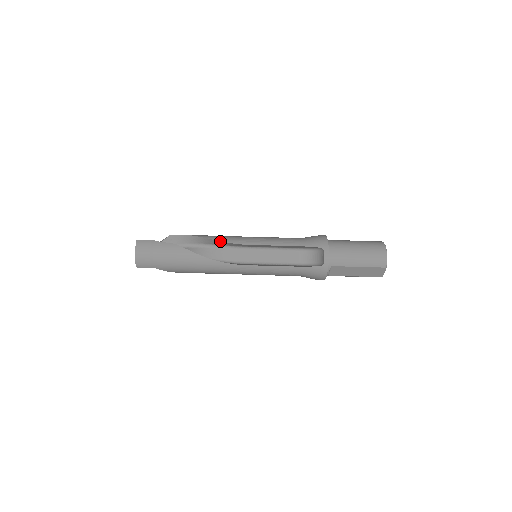
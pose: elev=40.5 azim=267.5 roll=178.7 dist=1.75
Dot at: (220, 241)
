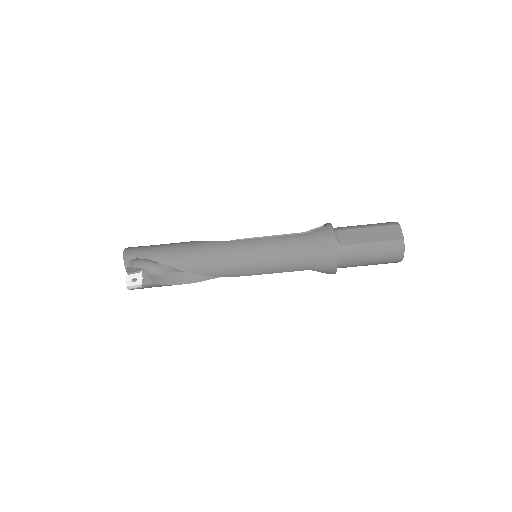
Dot at: occluded
